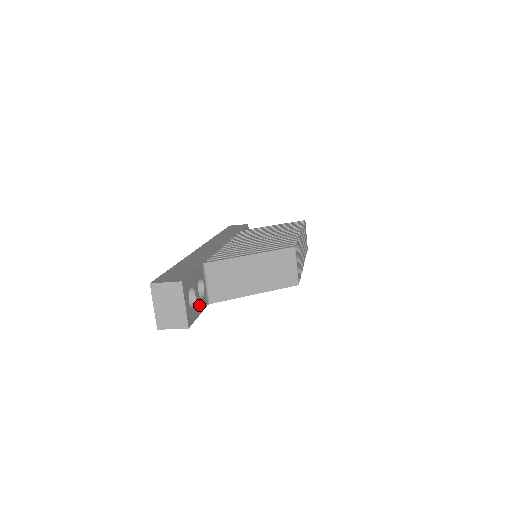
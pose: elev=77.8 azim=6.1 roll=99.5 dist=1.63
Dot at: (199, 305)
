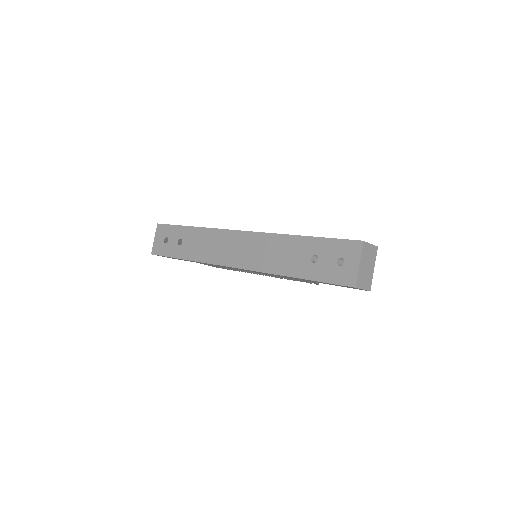
Dot at: occluded
